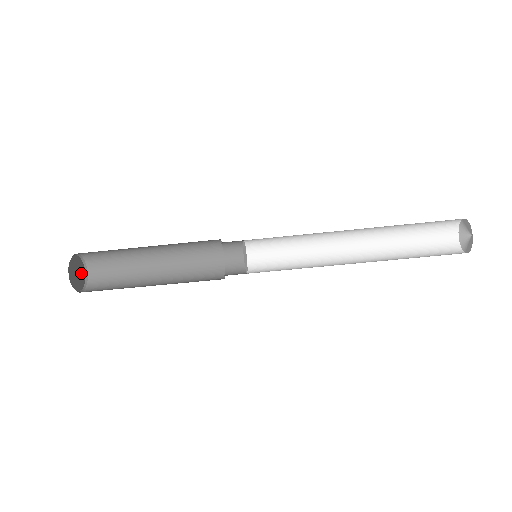
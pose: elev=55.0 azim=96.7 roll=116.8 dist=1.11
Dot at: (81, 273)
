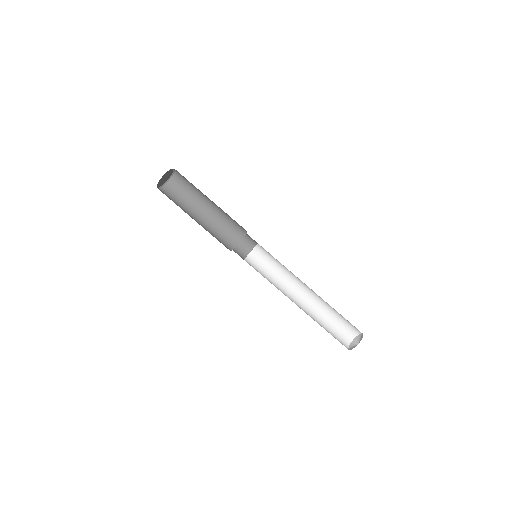
Dot at: (161, 182)
